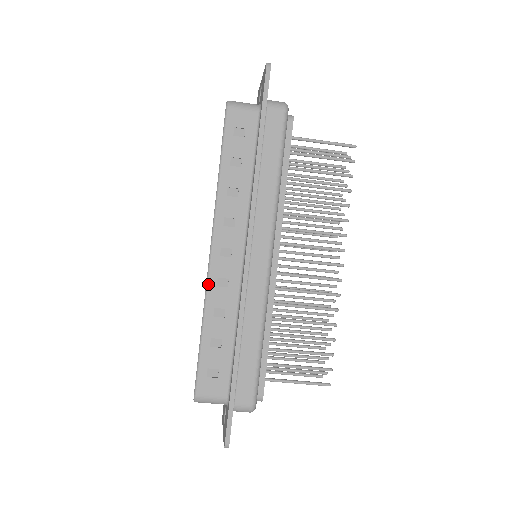
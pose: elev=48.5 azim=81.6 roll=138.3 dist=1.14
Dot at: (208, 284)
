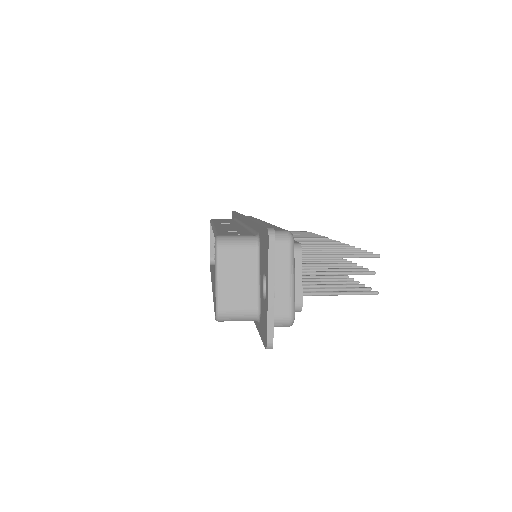
Dot at: occluded
